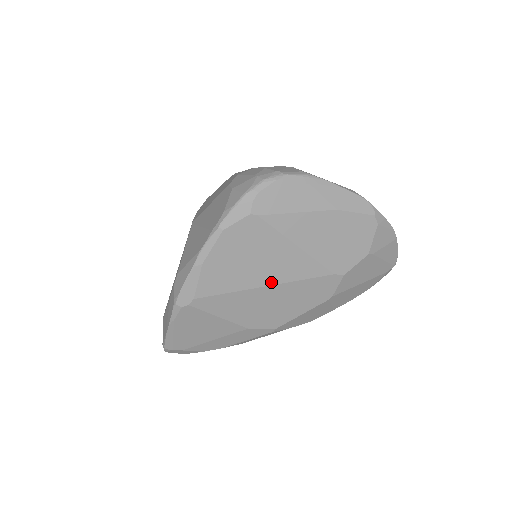
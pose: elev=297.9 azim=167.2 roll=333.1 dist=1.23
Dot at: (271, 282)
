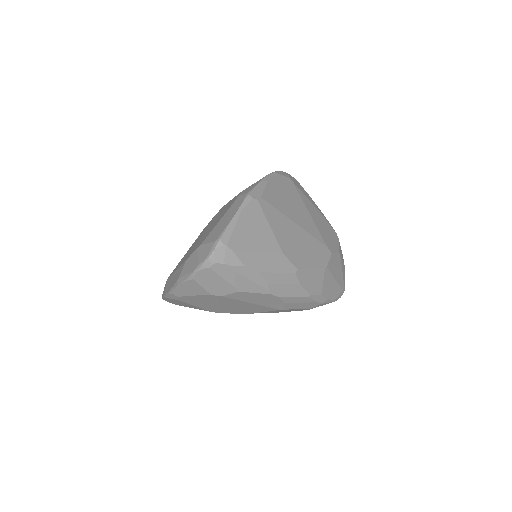
Dot at: (299, 224)
